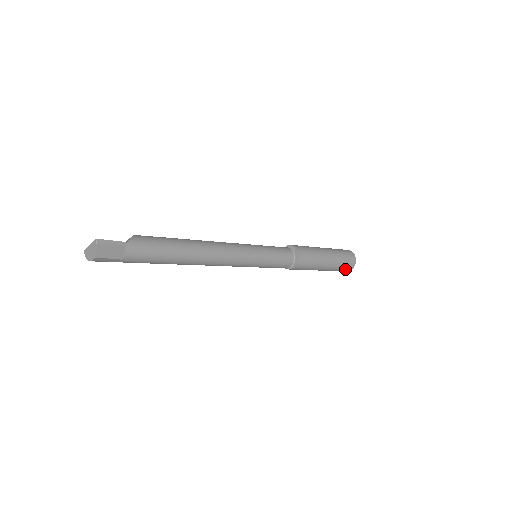
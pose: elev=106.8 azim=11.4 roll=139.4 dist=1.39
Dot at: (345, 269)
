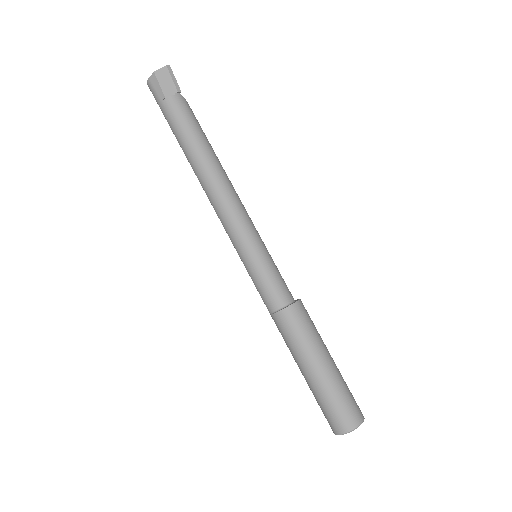
Dot at: (338, 417)
